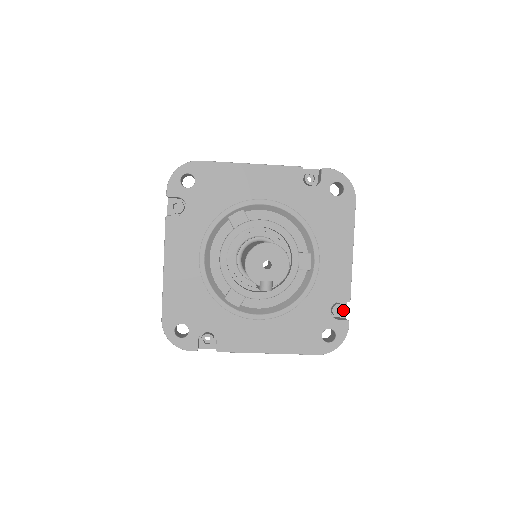
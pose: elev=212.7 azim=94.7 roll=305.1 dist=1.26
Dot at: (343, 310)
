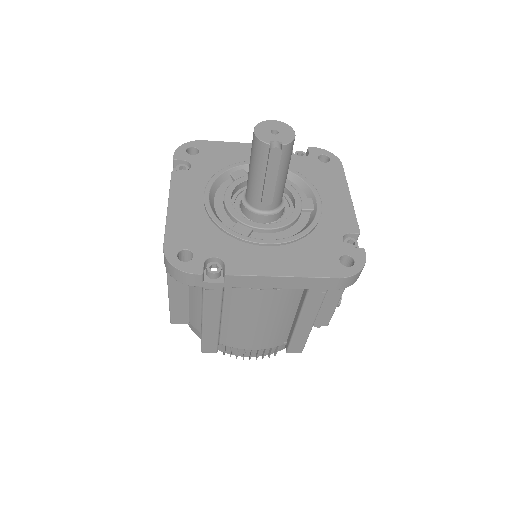
Dot at: (355, 242)
